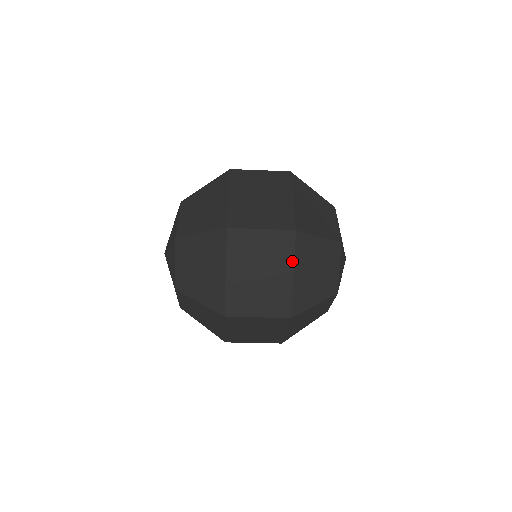
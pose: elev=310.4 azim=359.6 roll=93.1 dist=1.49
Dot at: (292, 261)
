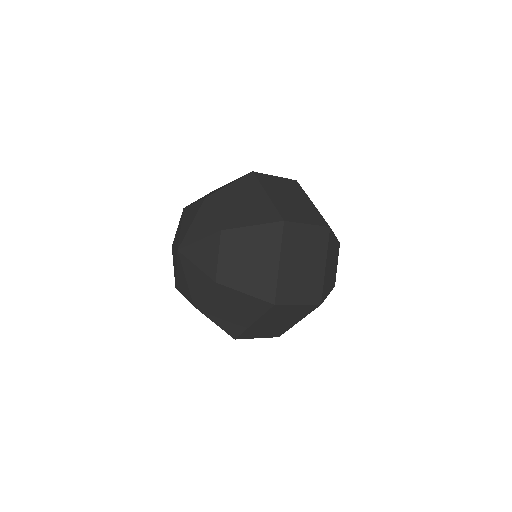
Dot at: (326, 254)
